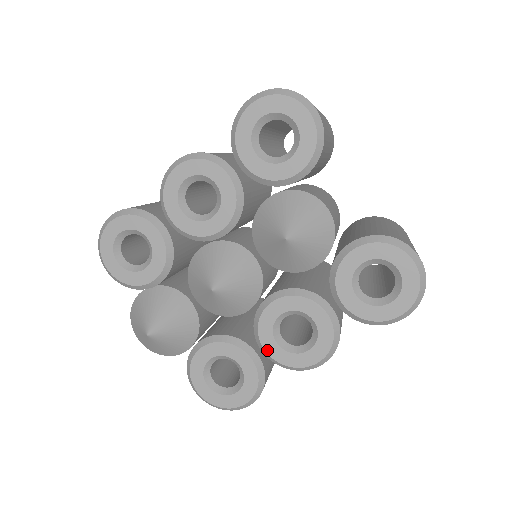
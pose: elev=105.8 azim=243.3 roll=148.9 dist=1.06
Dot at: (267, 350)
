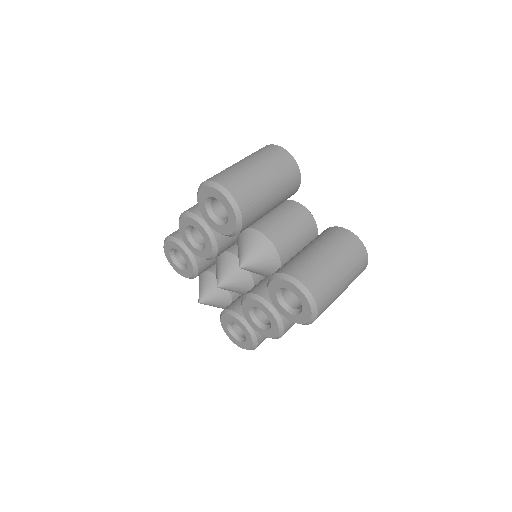
Dot at: (250, 324)
